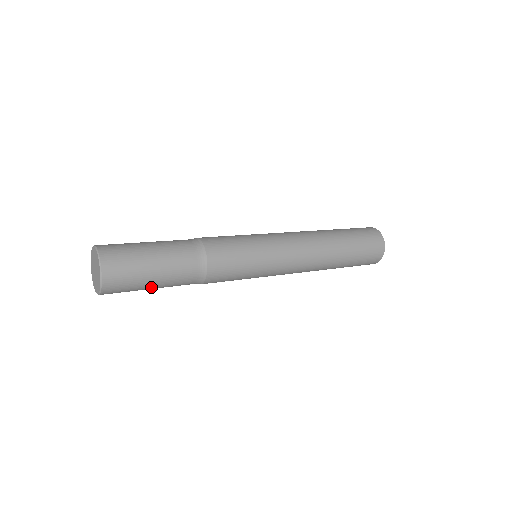
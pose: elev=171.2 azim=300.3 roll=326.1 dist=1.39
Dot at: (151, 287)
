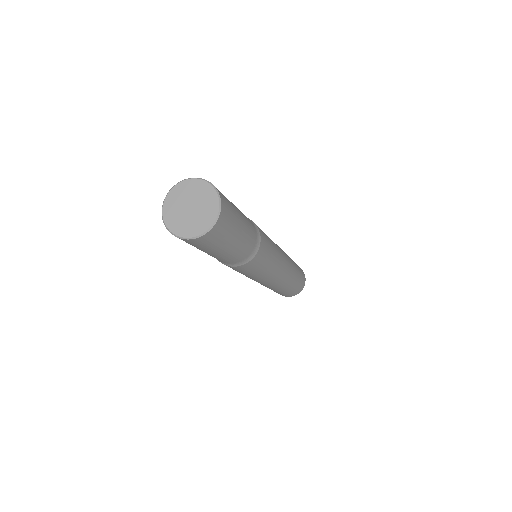
Dot at: (206, 252)
